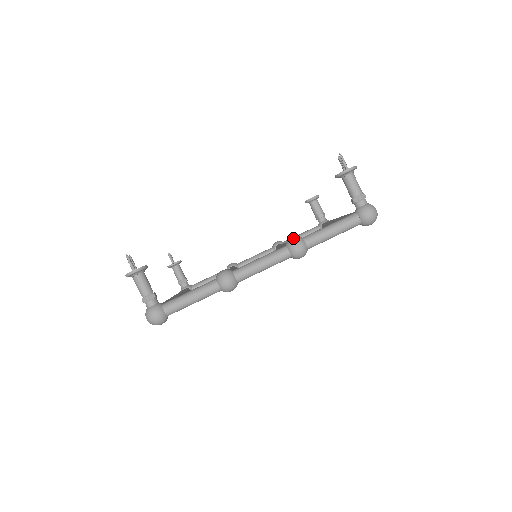
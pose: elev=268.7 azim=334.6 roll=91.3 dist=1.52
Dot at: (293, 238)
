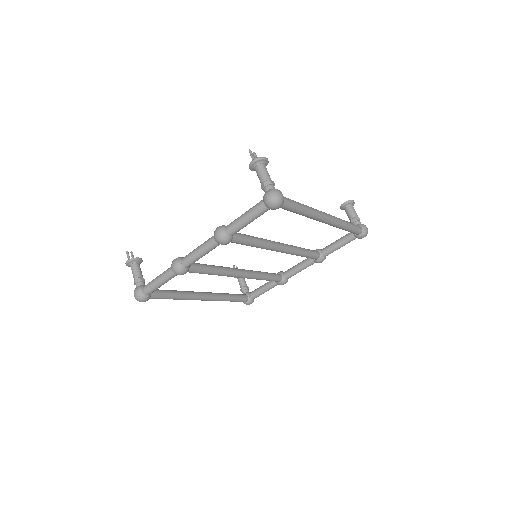
Dot at: (218, 227)
